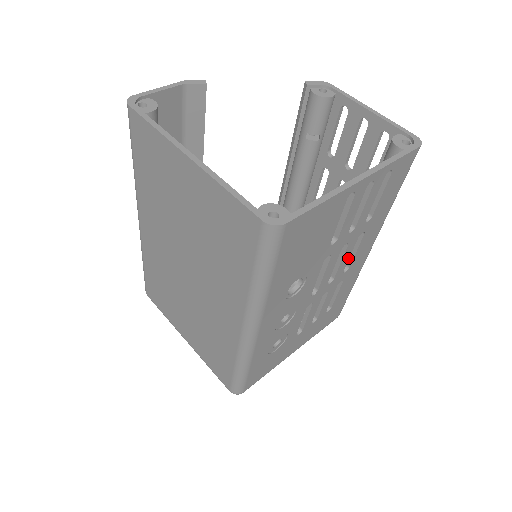
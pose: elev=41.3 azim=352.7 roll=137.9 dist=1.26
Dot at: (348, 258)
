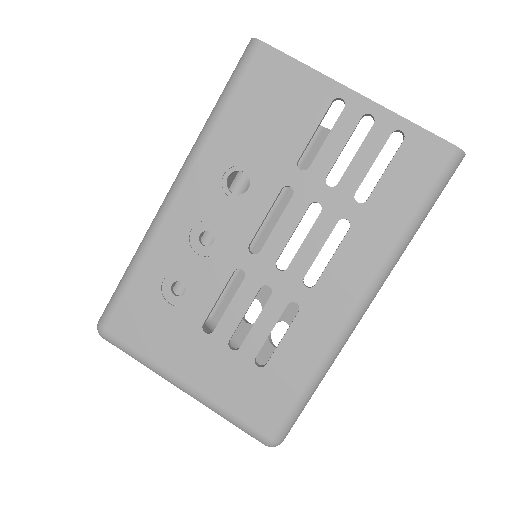
Dot at: (317, 252)
